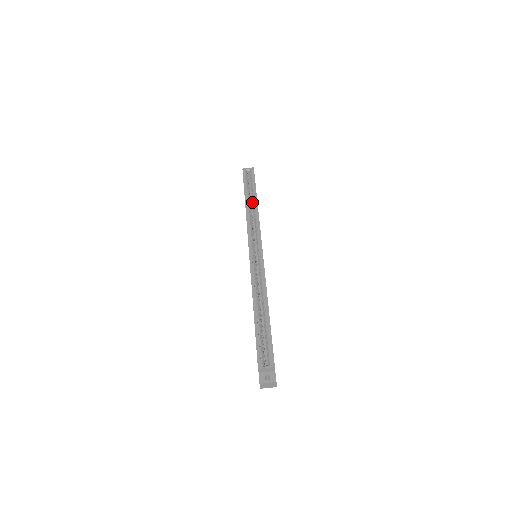
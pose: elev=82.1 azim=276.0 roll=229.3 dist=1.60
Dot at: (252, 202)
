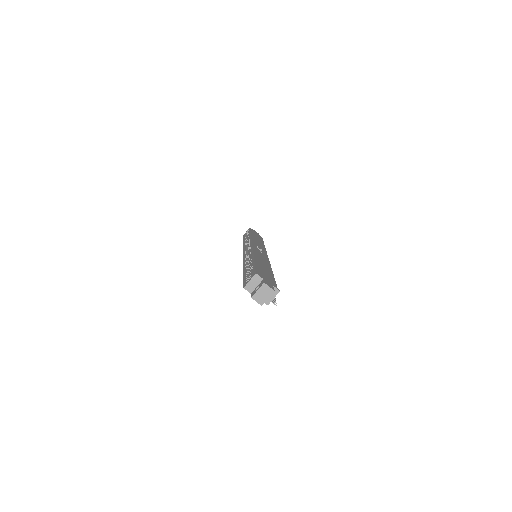
Dot at: occluded
